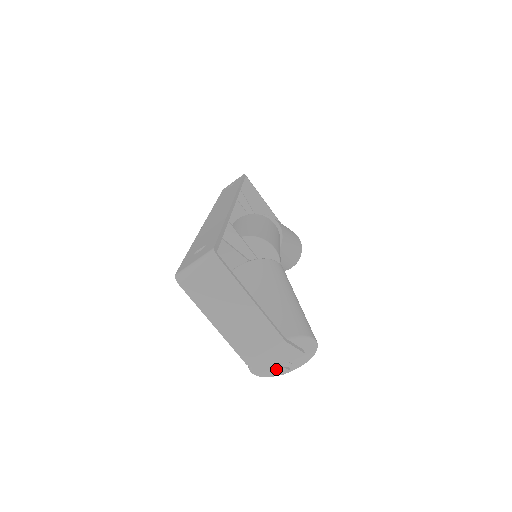
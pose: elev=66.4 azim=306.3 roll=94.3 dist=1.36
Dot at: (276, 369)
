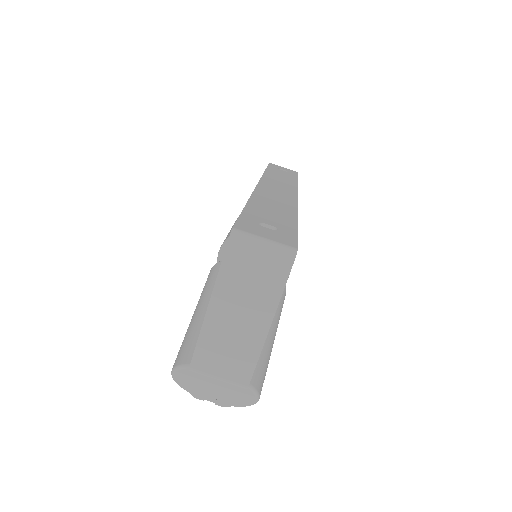
Dot at: (199, 391)
